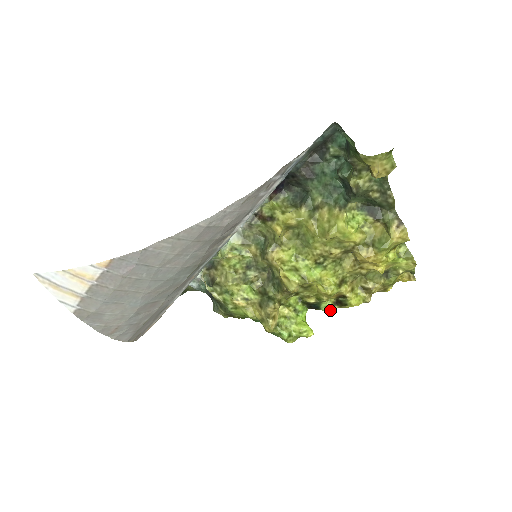
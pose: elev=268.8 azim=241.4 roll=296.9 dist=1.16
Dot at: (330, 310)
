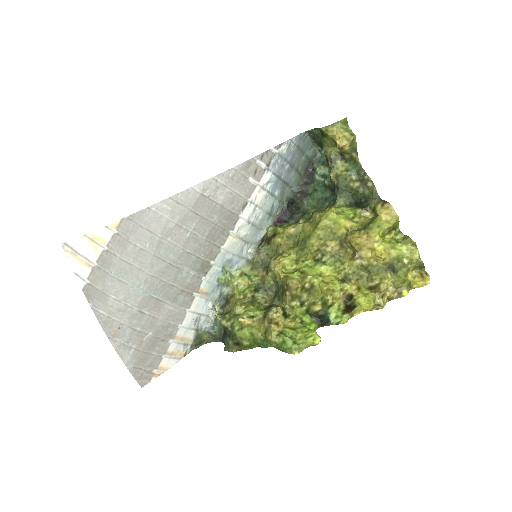
Dot at: (341, 320)
